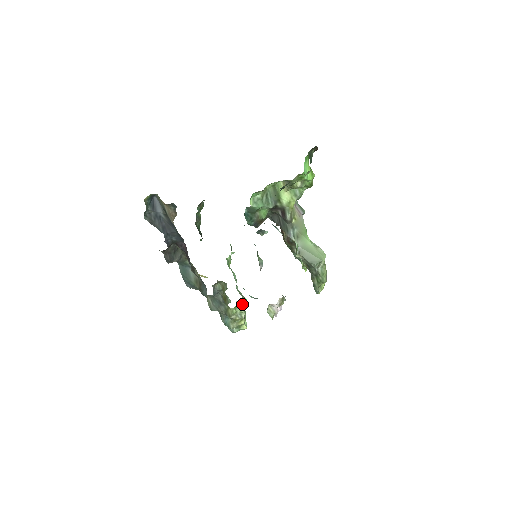
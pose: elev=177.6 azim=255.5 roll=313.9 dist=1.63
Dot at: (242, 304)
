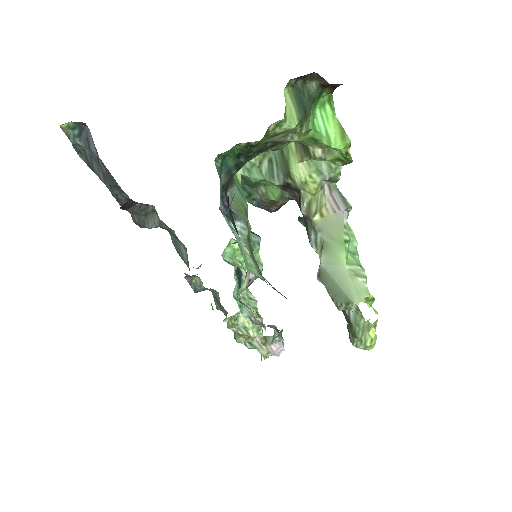
Dot at: occluded
